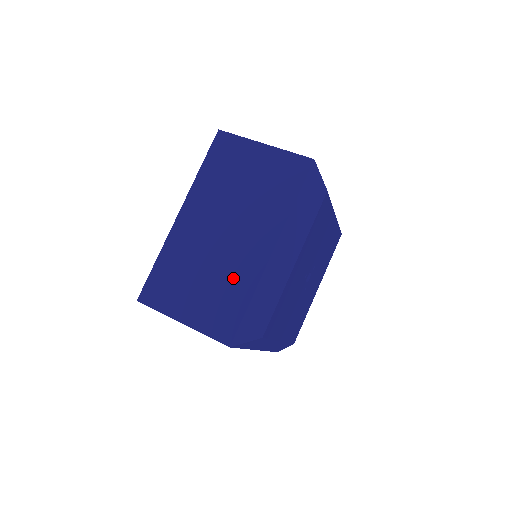
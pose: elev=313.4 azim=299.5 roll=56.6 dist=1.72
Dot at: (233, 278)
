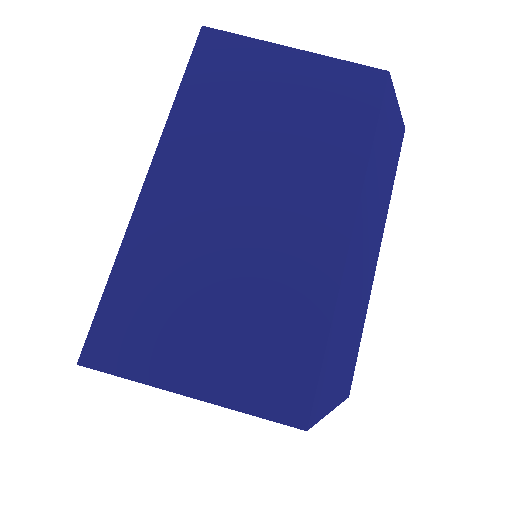
Dot at: occluded
